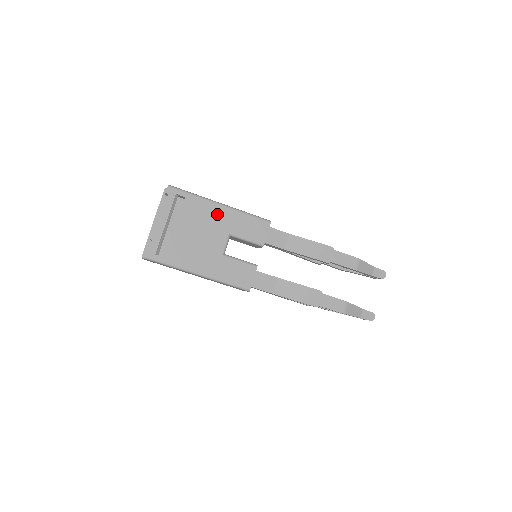
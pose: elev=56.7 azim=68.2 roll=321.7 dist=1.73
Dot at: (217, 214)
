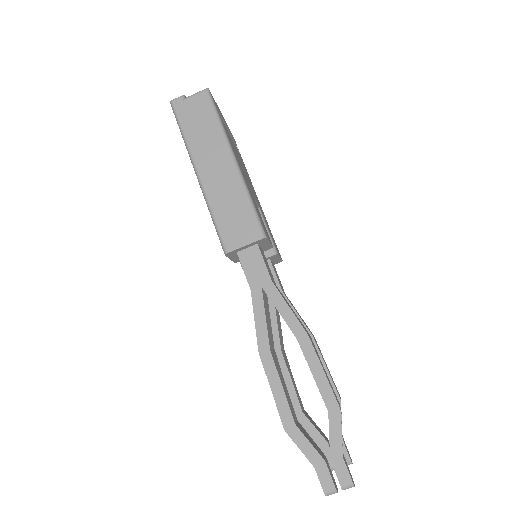
Dot at: occluded
